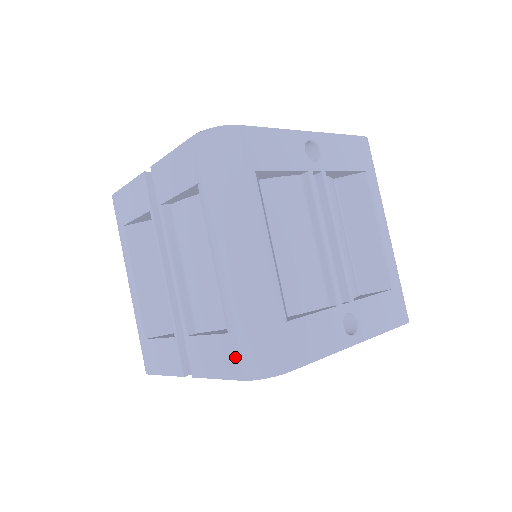
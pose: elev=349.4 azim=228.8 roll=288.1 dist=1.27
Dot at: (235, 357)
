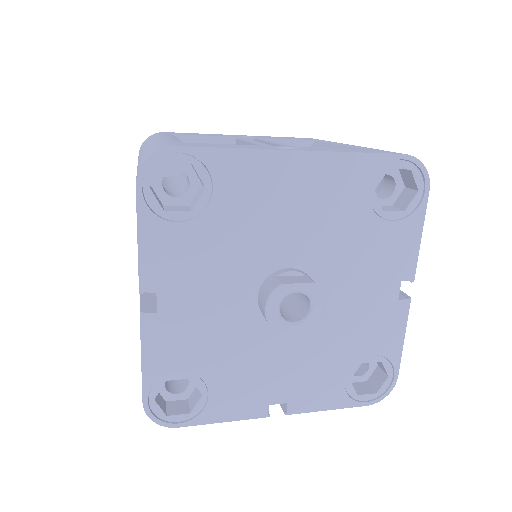
Dot at: occluded
